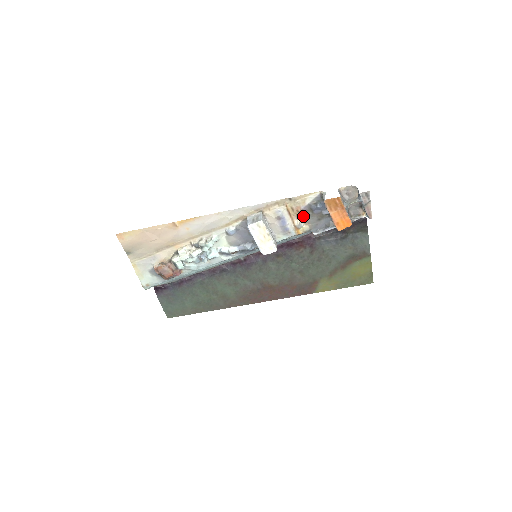
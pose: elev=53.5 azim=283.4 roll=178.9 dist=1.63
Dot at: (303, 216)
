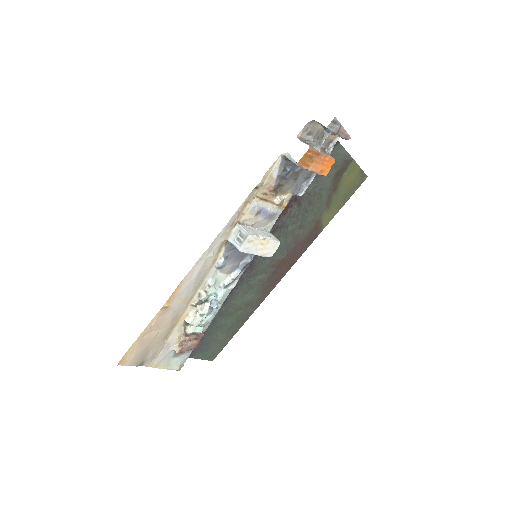
Dot at: (278, 190)
